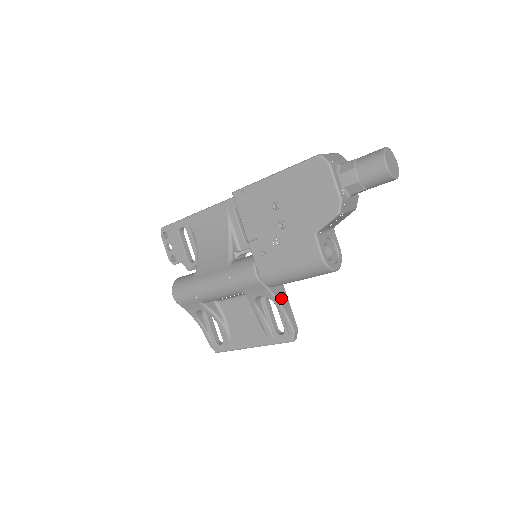
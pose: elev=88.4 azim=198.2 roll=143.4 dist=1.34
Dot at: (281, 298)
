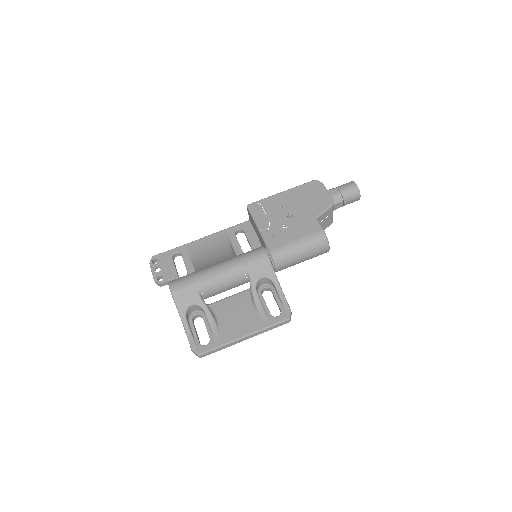
Dot at: (279, 283)
